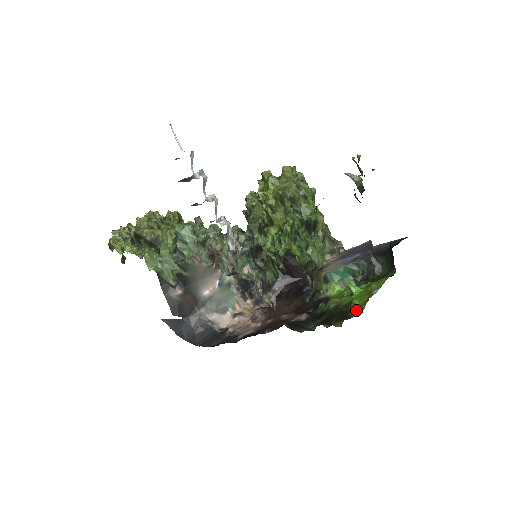
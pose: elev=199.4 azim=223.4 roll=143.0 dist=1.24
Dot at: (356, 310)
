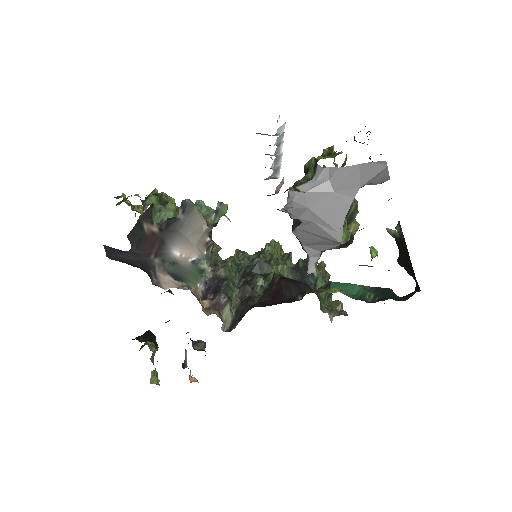
Dot at: occluded
